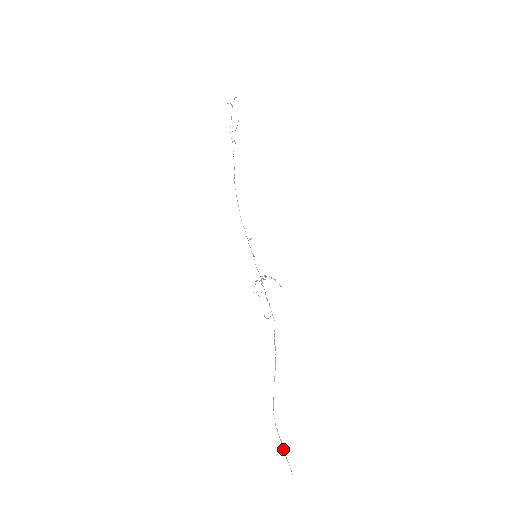
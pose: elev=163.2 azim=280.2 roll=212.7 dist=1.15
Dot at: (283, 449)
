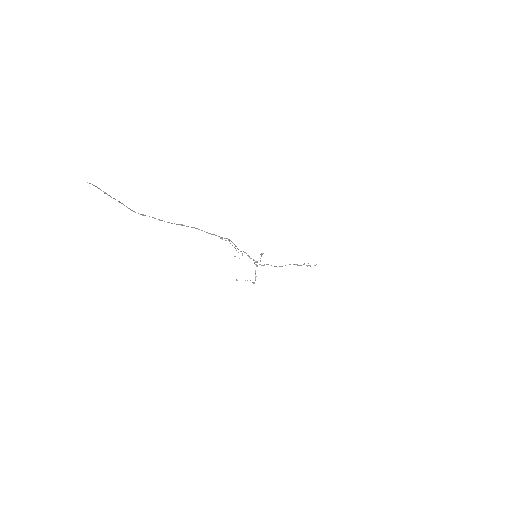
Dot at: (113, 198)
